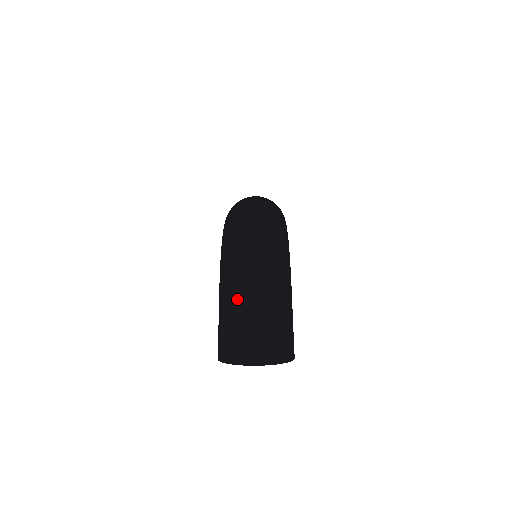
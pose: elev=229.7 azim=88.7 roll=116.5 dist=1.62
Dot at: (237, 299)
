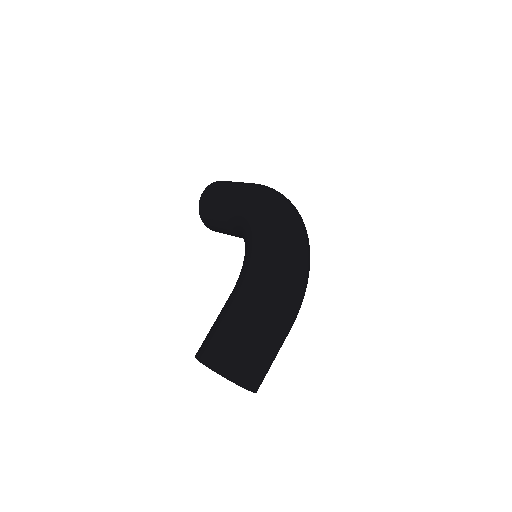
Dot at: (258, 336)
